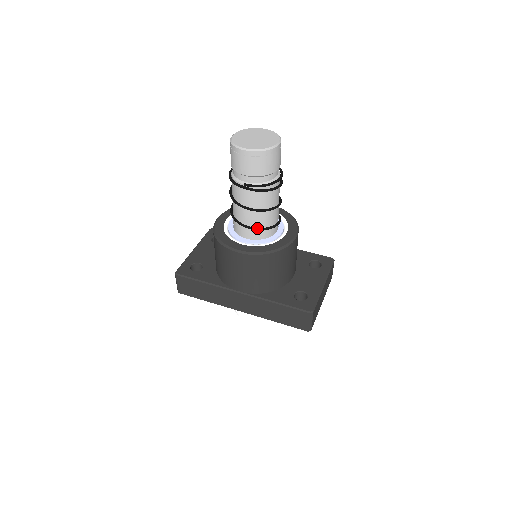
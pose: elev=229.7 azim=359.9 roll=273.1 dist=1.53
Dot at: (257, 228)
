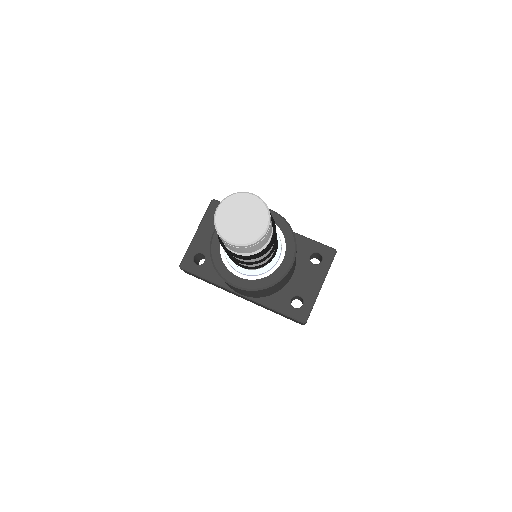
Dot at: (251, 268)
